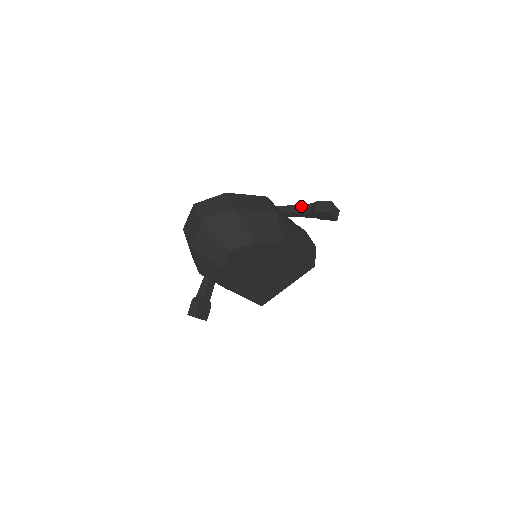
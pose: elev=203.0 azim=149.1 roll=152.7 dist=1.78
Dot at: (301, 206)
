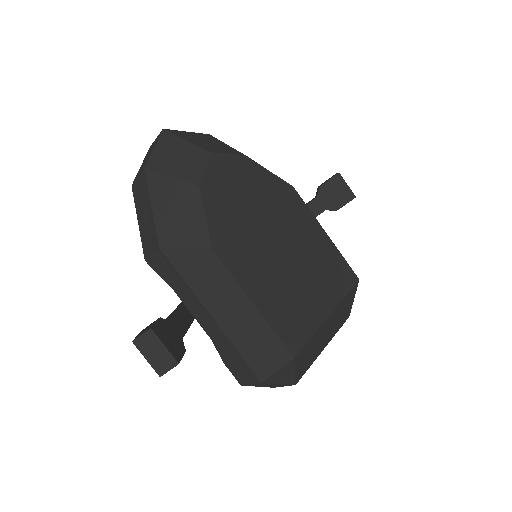
Dot at: occluded
